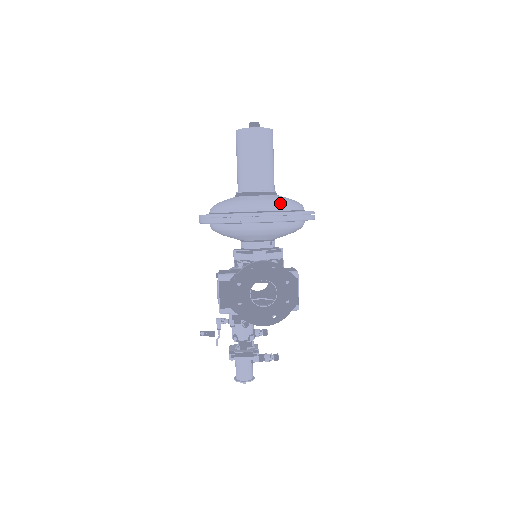
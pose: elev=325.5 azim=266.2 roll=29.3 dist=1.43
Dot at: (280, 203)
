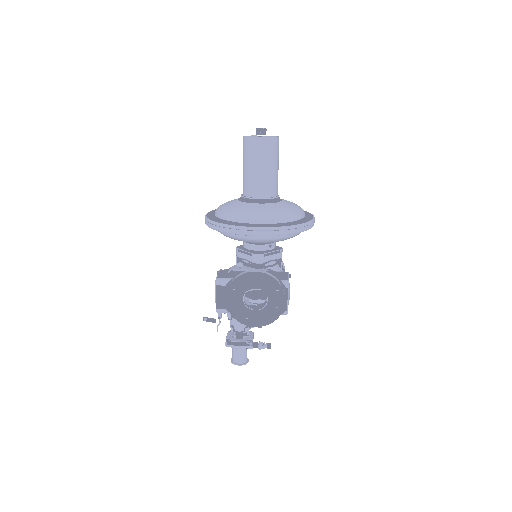
Dot at: (278, 215)
